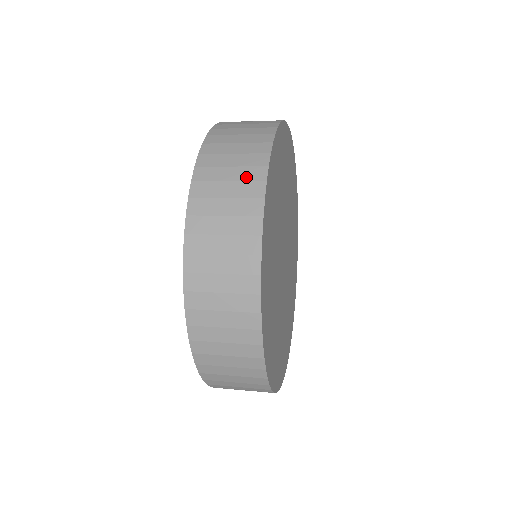
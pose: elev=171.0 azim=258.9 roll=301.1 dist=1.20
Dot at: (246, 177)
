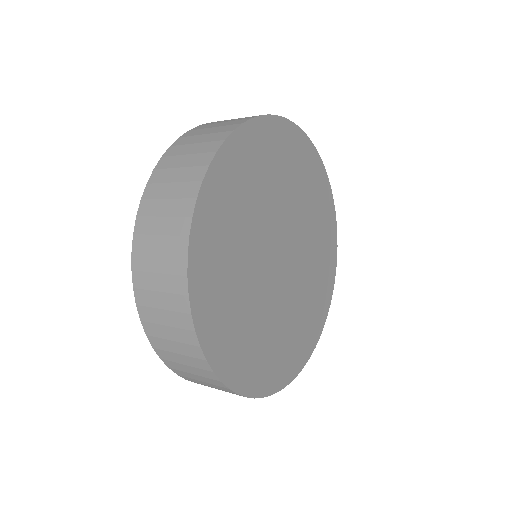
Dot at: (188, 177)
